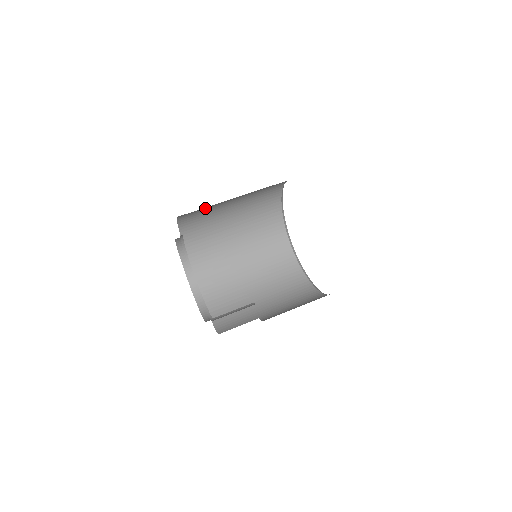
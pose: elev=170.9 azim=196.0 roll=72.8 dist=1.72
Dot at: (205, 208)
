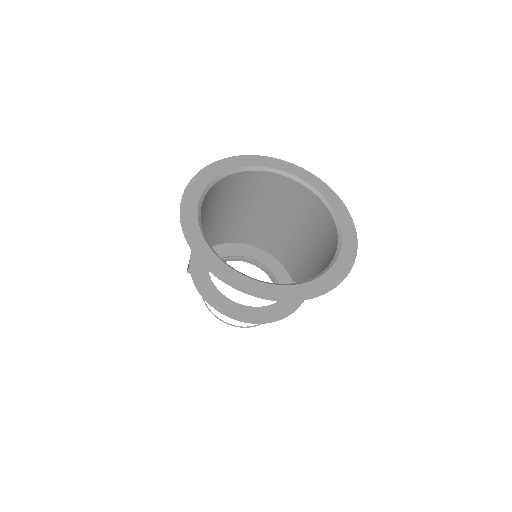
Dot at: occluded
